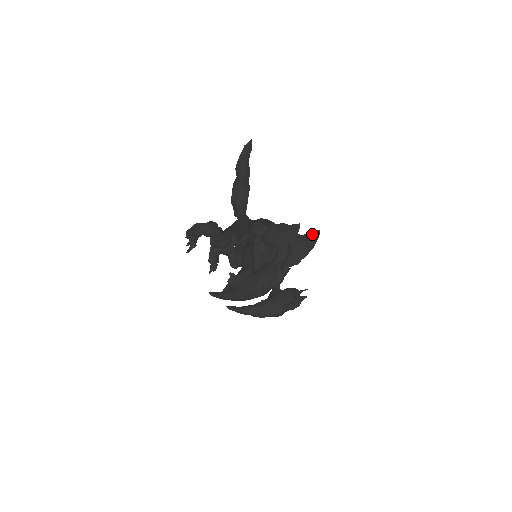
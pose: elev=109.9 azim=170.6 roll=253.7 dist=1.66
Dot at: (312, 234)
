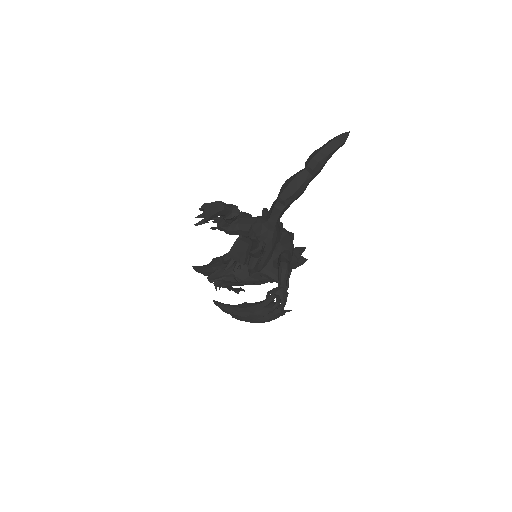
Dot at: (301, 253)
